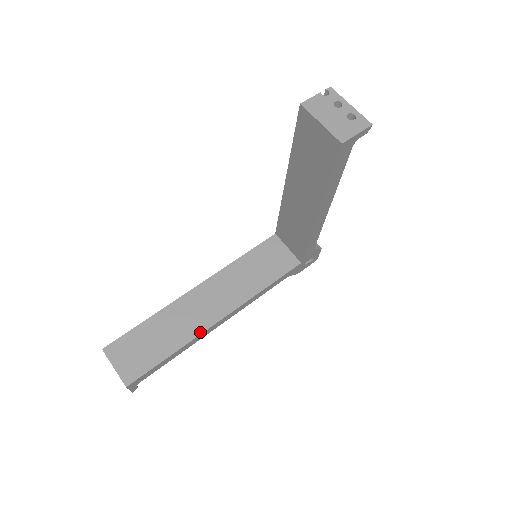
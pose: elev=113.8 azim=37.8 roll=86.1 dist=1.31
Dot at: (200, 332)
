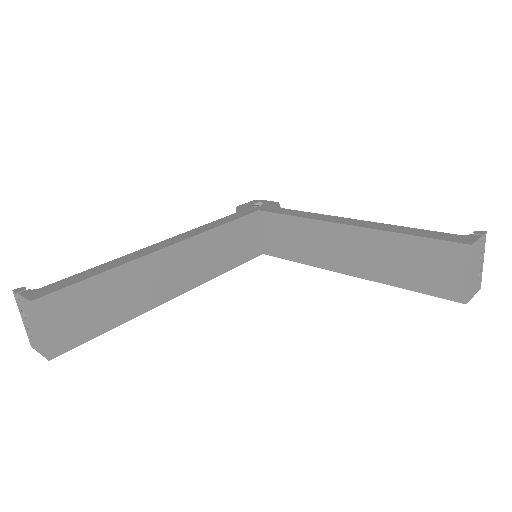
Dot at: (153, 306)
